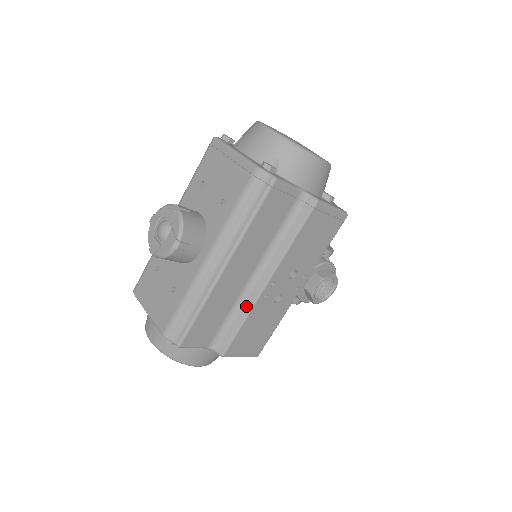
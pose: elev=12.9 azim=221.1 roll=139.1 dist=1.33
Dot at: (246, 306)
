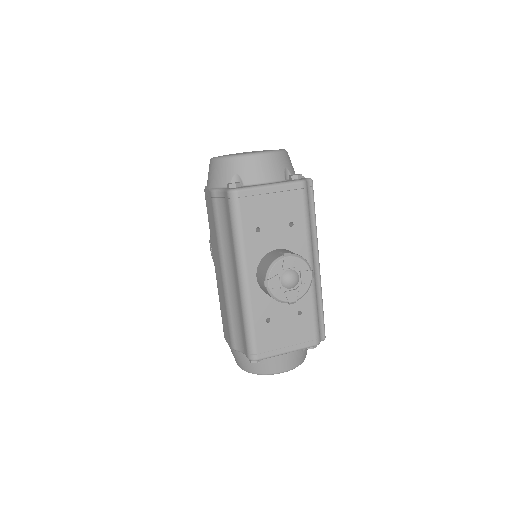
Dot at: occluded
